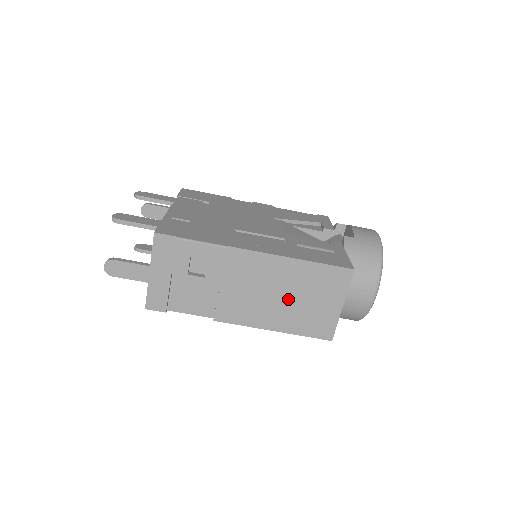
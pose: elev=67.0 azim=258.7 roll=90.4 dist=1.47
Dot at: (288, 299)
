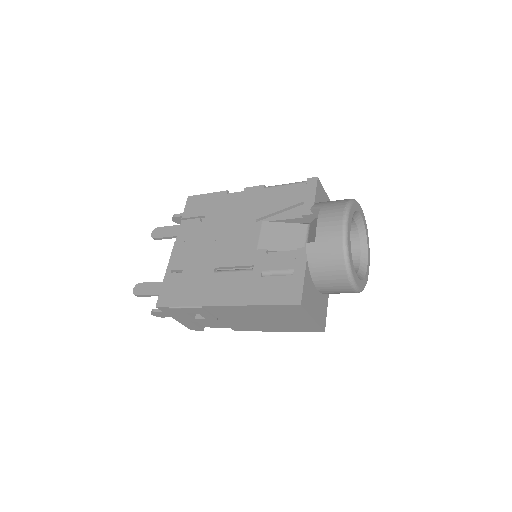
Dot at: (270, 320)
